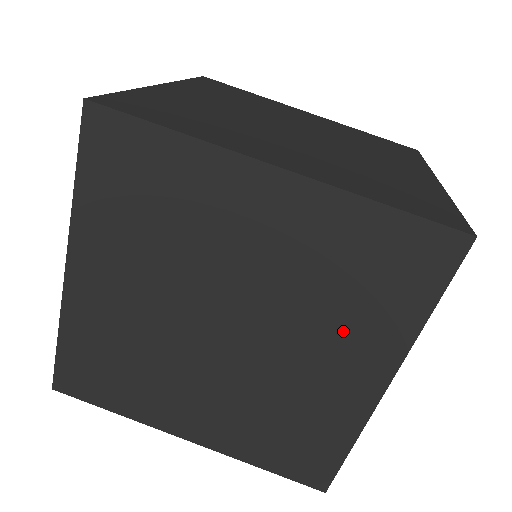
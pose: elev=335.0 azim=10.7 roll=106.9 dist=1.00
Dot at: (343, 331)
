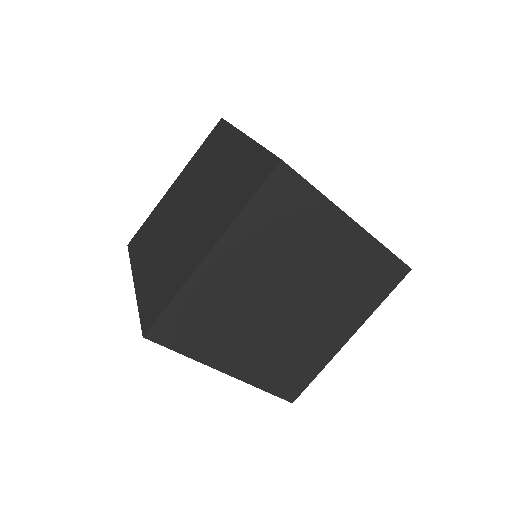
Dot at: (344, 307)
